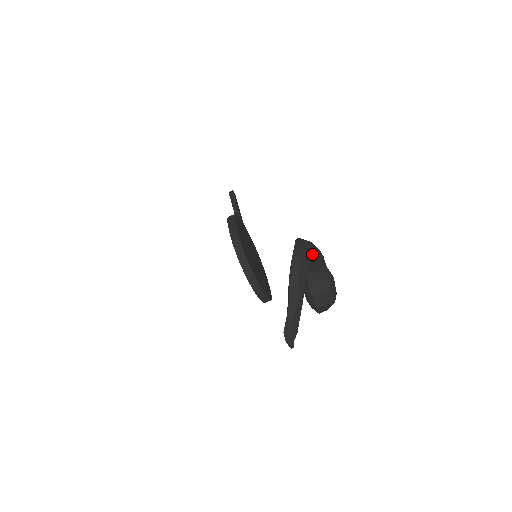
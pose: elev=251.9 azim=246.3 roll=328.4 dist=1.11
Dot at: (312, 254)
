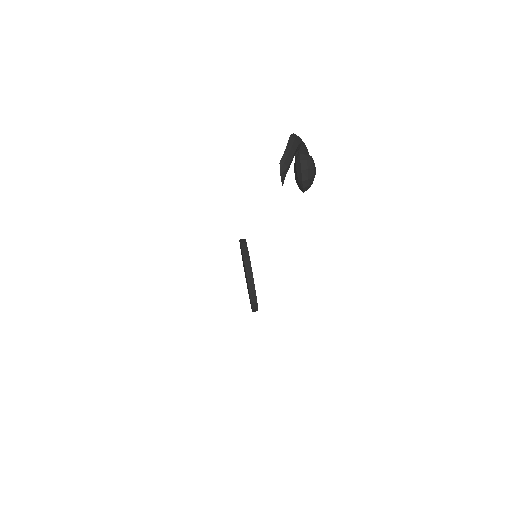
Dot at: occluded
